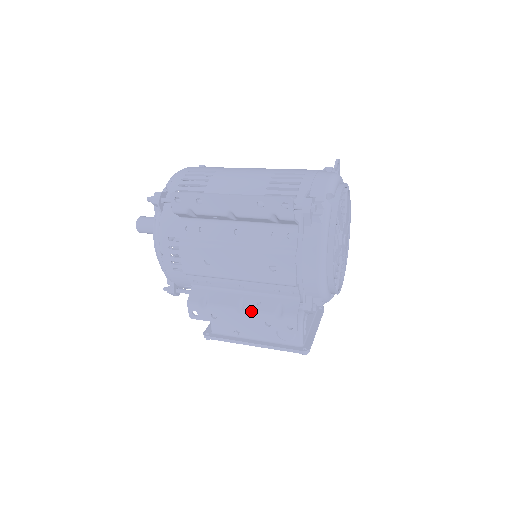
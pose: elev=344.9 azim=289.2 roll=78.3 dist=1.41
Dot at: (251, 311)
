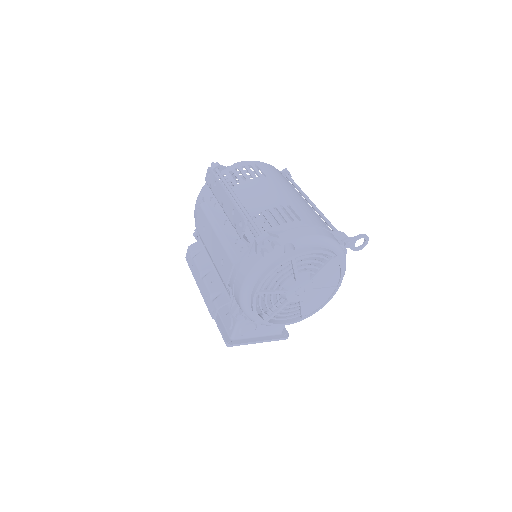
Dot at: (205, 282)
